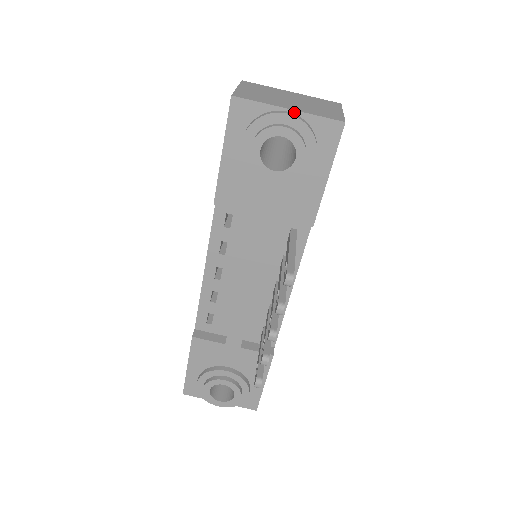
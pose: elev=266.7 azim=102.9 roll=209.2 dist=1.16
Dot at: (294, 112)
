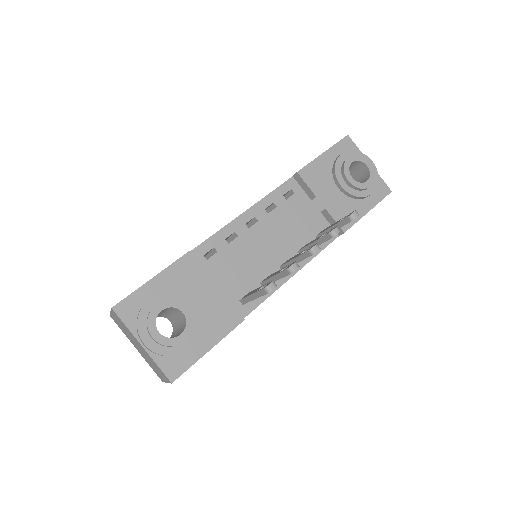
Dot at: occluded
